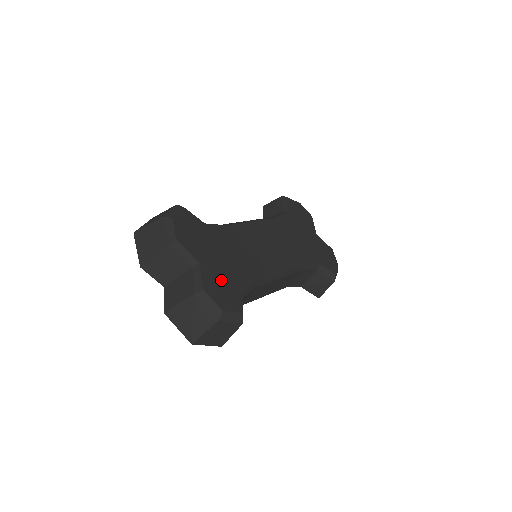
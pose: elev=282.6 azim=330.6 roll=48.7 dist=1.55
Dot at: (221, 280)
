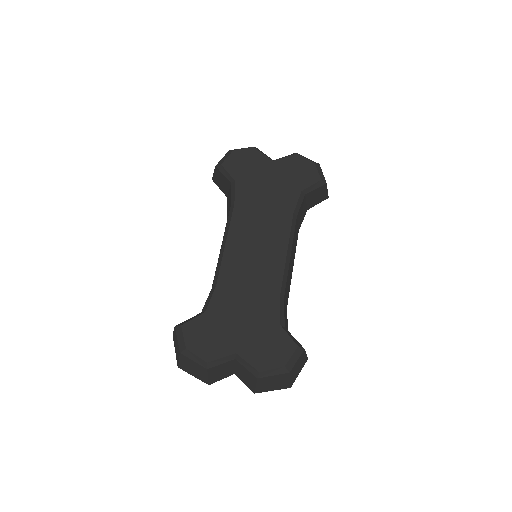
Dot at: (260, 342)
